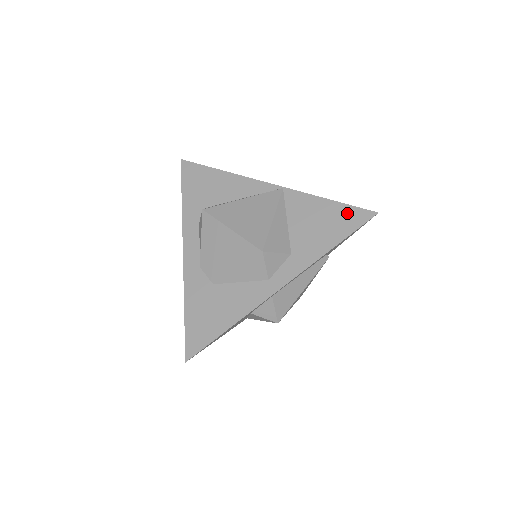
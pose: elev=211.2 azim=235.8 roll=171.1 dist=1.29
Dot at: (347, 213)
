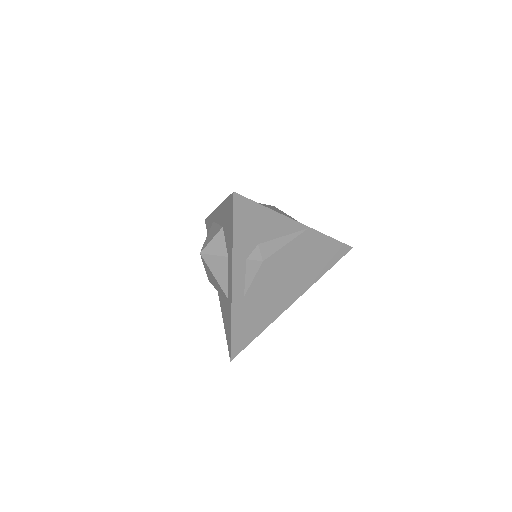
Dot at: (339, 248)
